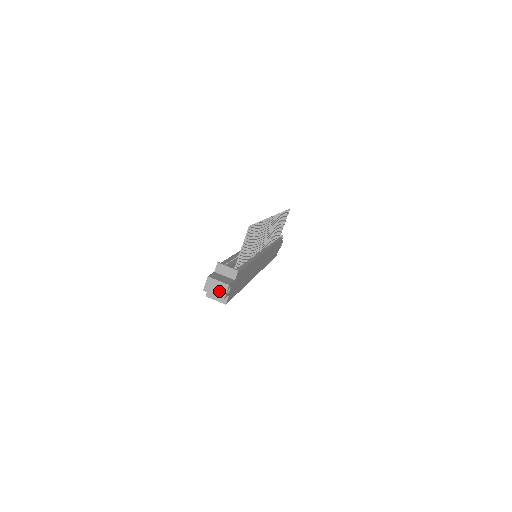
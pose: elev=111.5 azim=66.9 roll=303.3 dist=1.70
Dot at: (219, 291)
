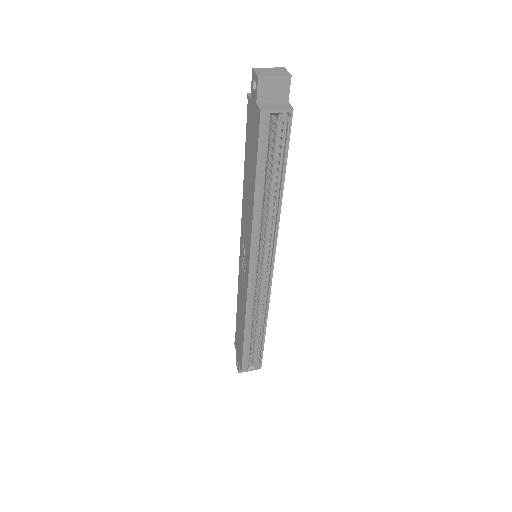
Dot at: (278, 73)
